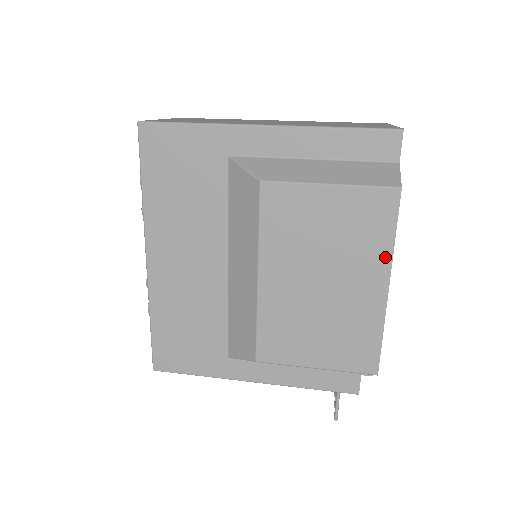
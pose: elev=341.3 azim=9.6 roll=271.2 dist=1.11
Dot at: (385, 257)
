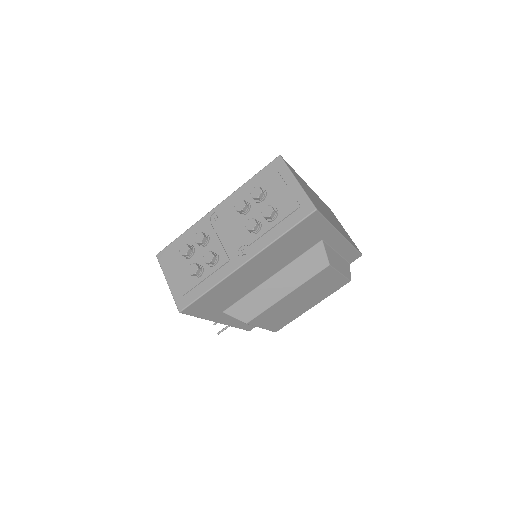
Dot at: (323, 298)
